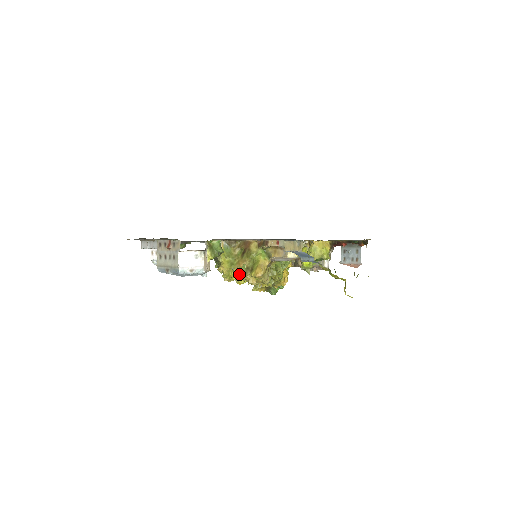
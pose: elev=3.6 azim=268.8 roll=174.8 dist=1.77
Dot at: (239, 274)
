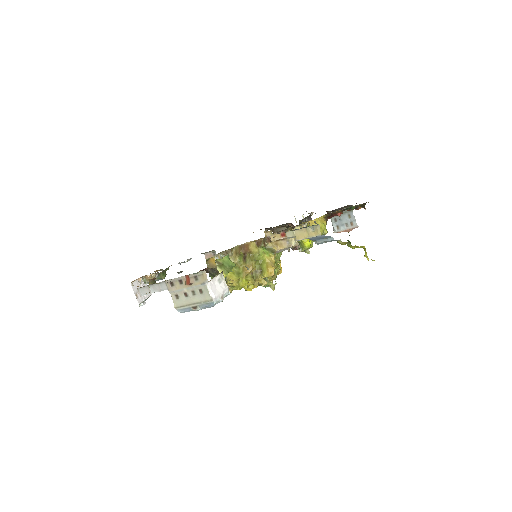
Dot at: (248, 281)
